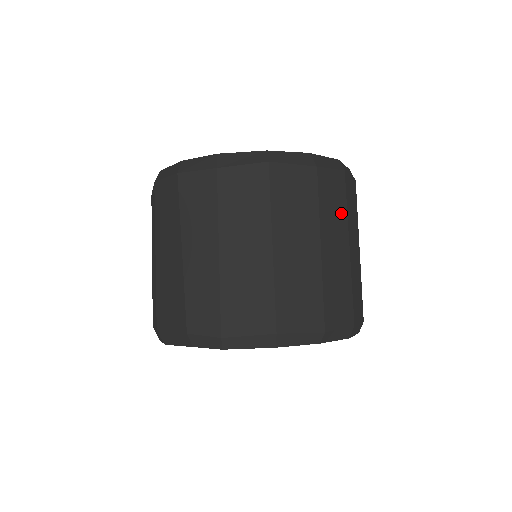
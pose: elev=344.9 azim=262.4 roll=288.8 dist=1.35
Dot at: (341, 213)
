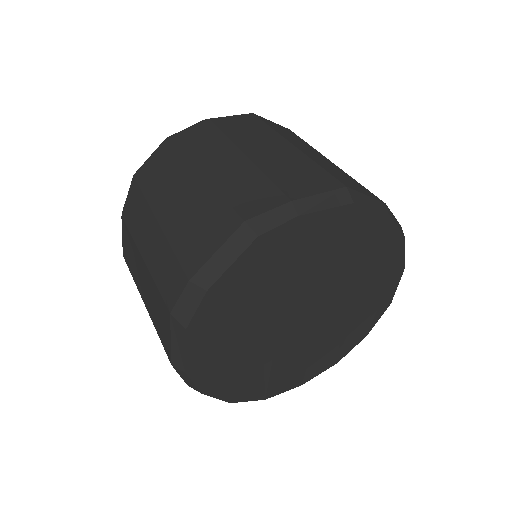
Dot at: occluded
